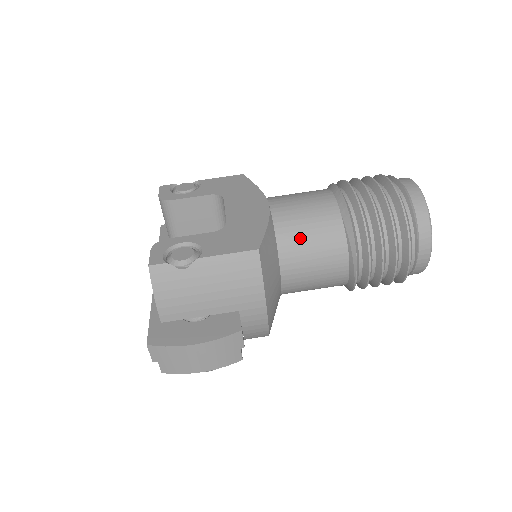
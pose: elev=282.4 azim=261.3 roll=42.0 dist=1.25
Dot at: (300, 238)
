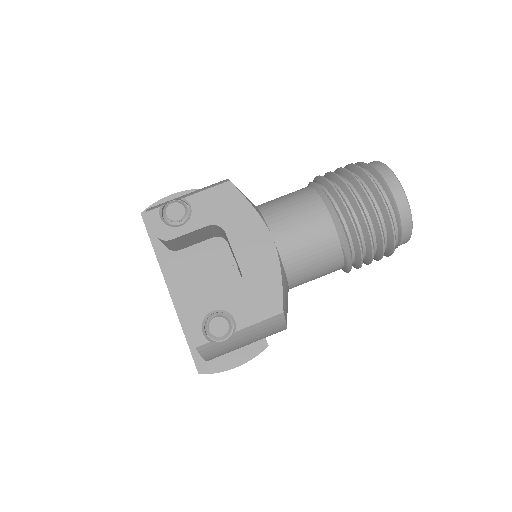
Dot at: (306, 268)
